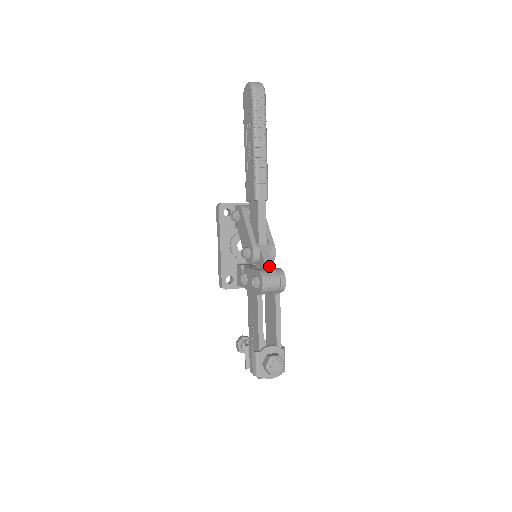
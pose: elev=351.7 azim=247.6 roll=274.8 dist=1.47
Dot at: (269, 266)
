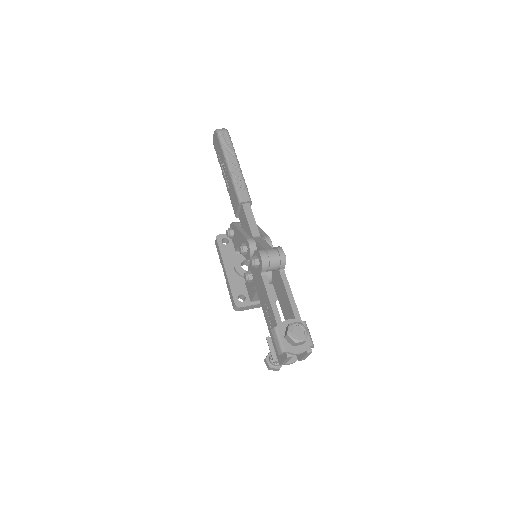
Dot at: (265, 246)
